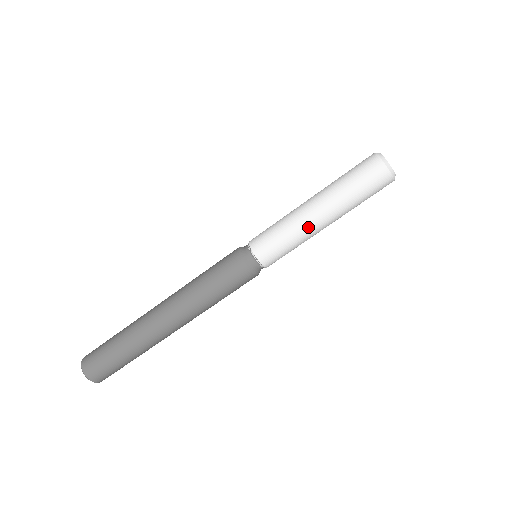
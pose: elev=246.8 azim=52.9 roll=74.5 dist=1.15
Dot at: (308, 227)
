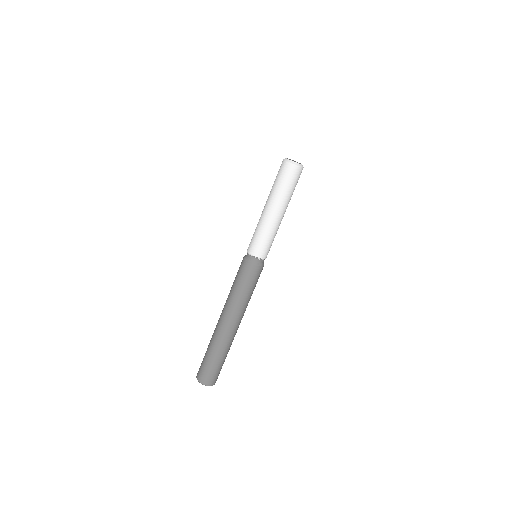
Dot at: (268, 220)
